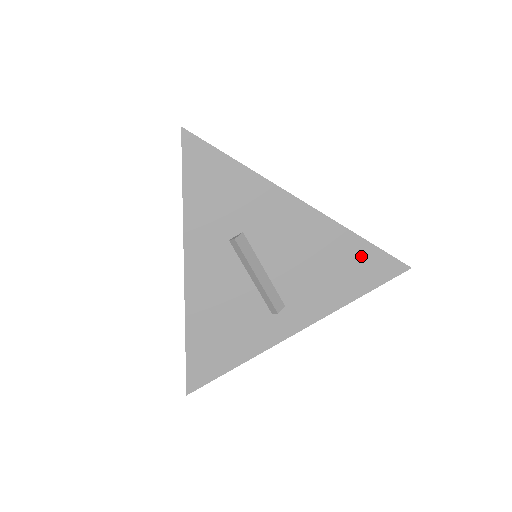
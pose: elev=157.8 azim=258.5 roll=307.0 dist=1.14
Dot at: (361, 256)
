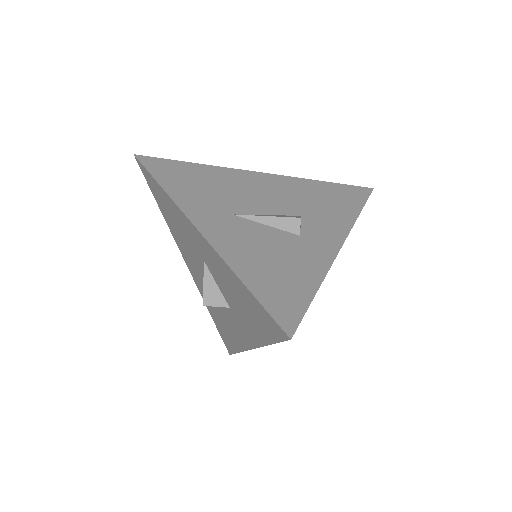
Dot at: occluded
